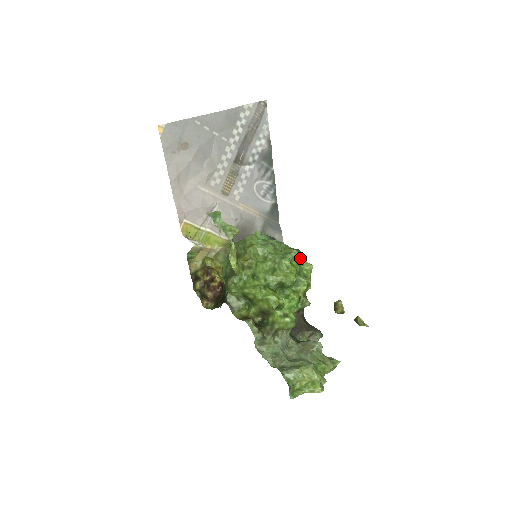
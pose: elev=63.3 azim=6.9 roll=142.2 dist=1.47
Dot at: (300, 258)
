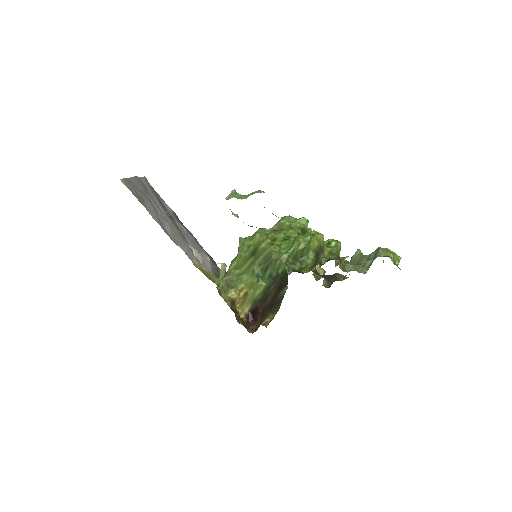
Dot at: occluded
